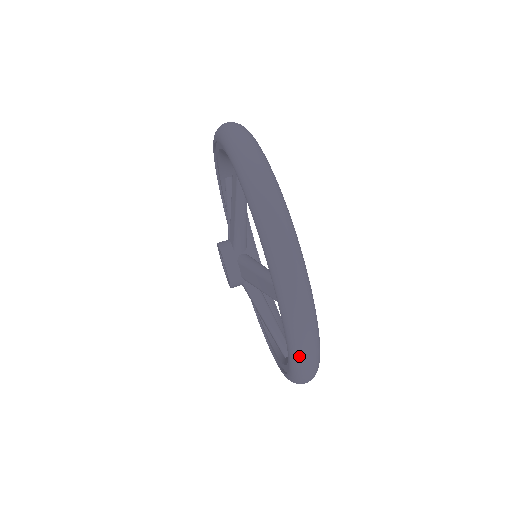
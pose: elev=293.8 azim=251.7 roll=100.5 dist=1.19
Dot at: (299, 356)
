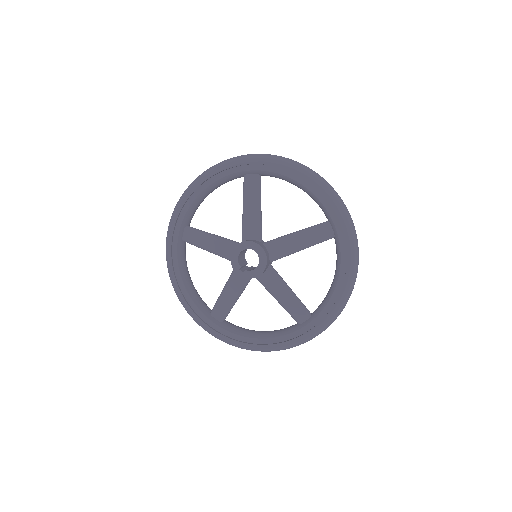
Dot at: (286, 160)
